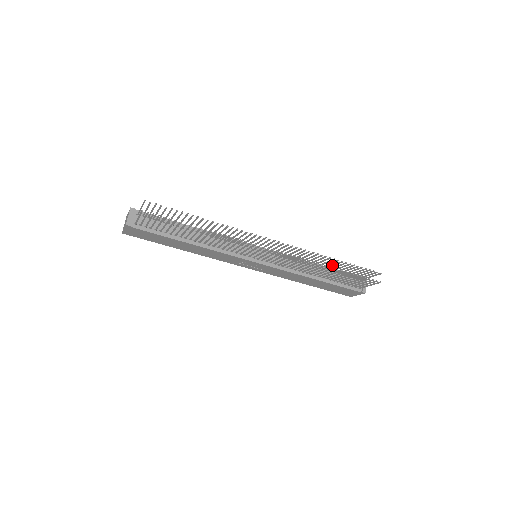
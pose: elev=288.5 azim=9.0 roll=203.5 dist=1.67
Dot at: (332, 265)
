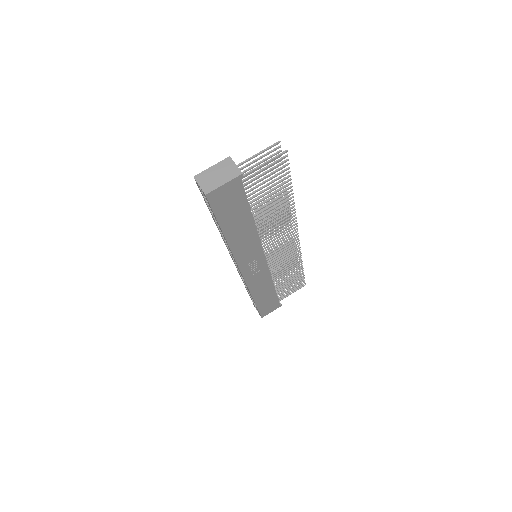
Dot at: occluded
